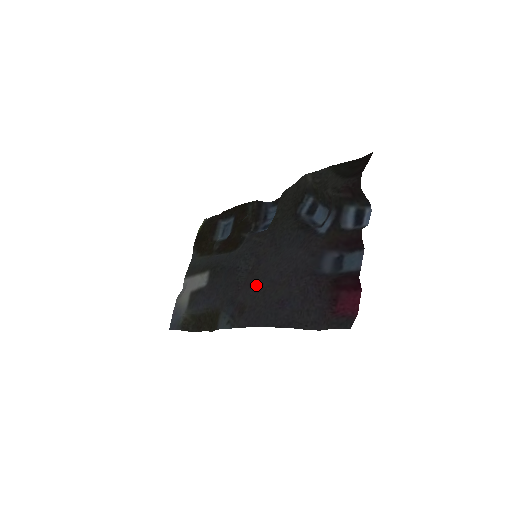
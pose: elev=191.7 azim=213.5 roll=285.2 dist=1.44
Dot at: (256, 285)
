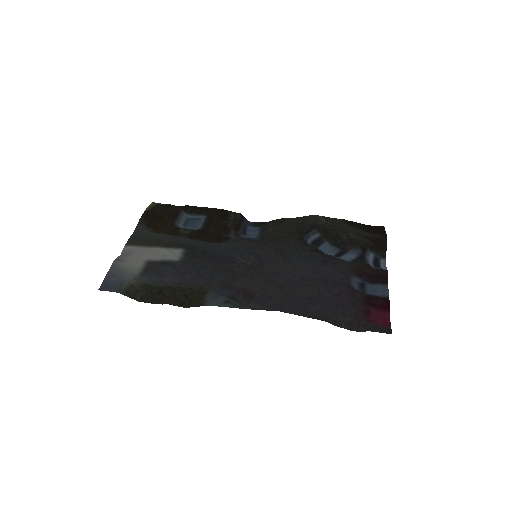
Dot at: (265, 279)
